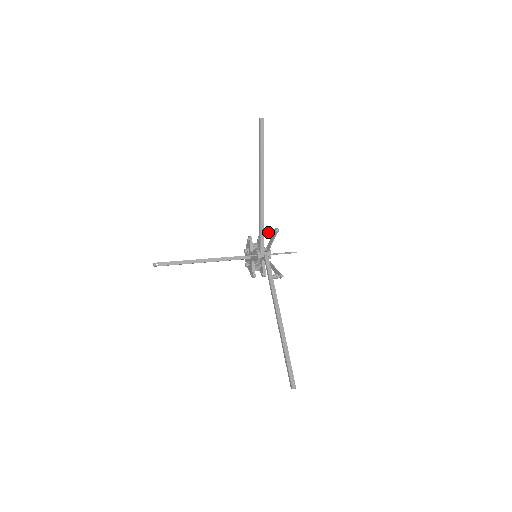
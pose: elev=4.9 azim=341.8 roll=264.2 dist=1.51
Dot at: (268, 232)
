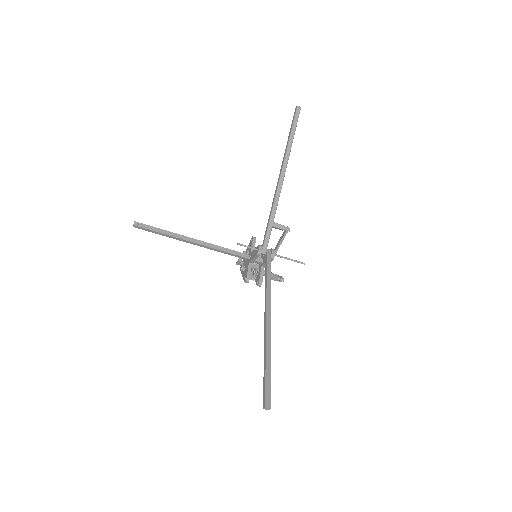
Dot at: (277, 226)
